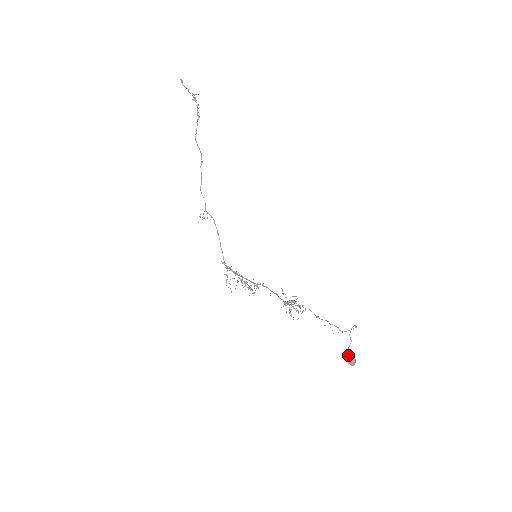
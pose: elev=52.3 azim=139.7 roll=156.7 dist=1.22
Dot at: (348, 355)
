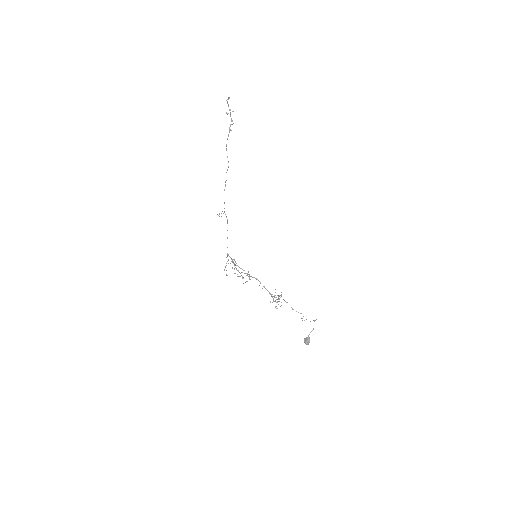
Dot at: (308, 338)
